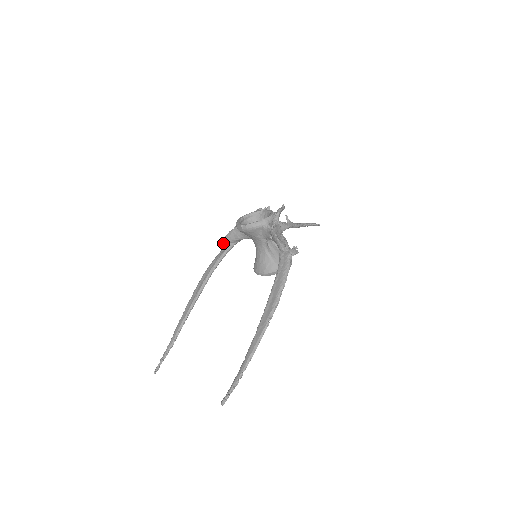
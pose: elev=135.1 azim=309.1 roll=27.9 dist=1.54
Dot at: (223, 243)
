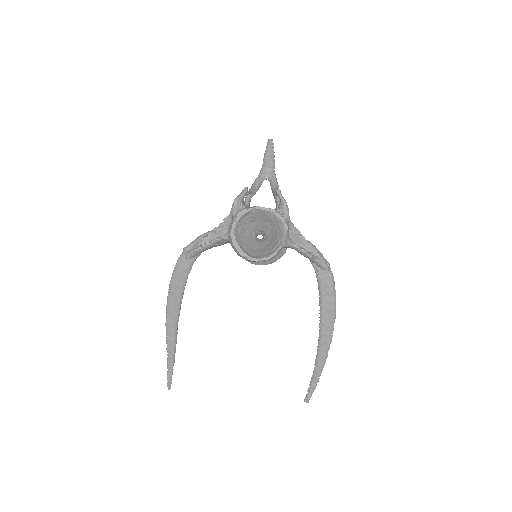
Dot at: occluded
